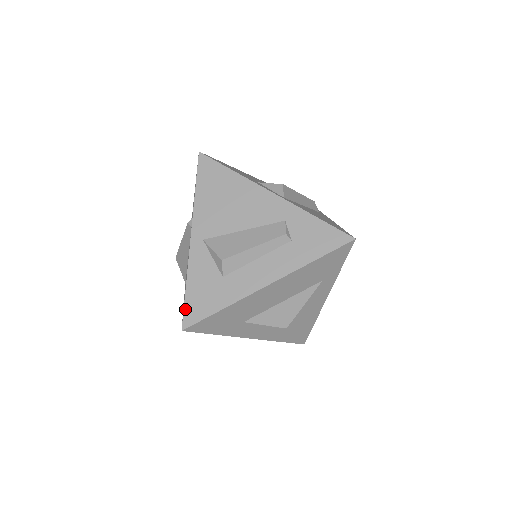
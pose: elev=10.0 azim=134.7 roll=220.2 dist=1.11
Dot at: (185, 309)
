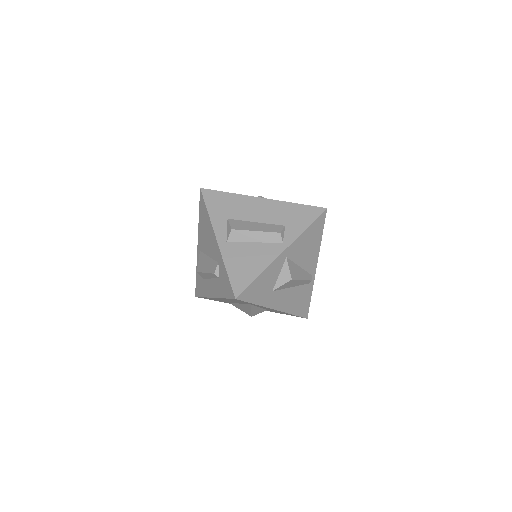
Dot at: (196, 286)
